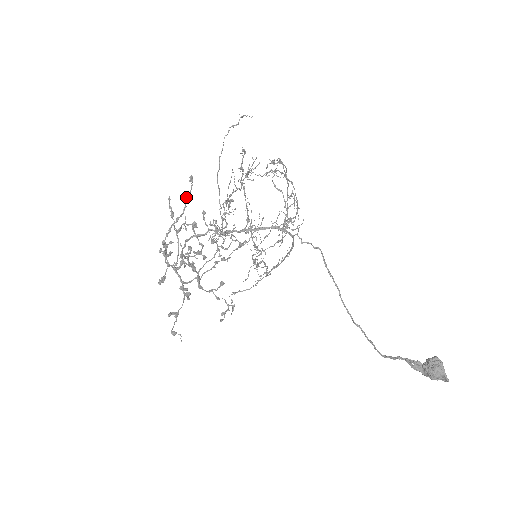
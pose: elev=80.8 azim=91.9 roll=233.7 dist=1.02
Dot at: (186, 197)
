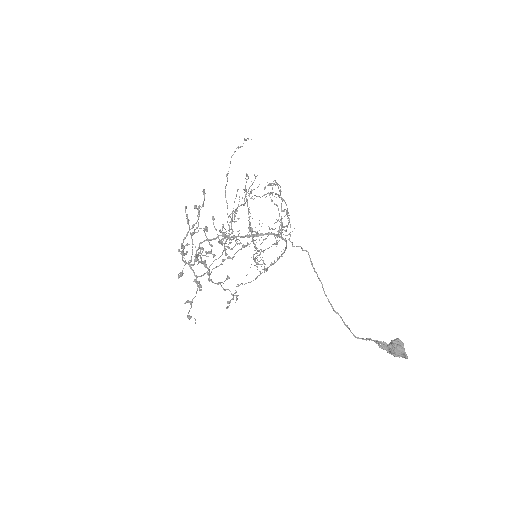
Dot at: (199, 206)
